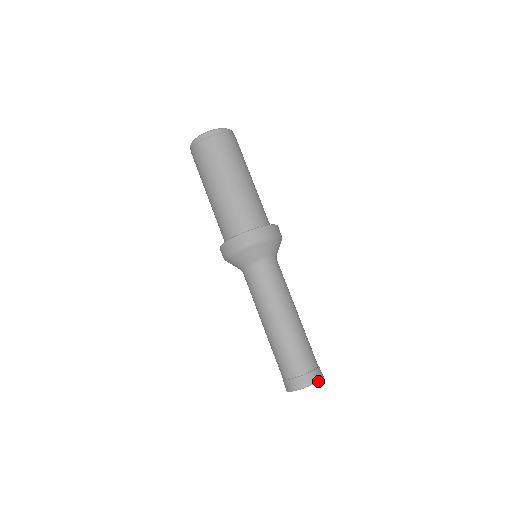
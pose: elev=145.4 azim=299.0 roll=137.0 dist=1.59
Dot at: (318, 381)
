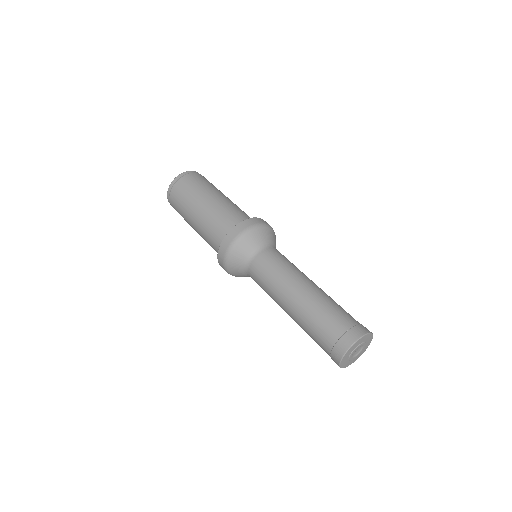
Dot at: (368, 333)
